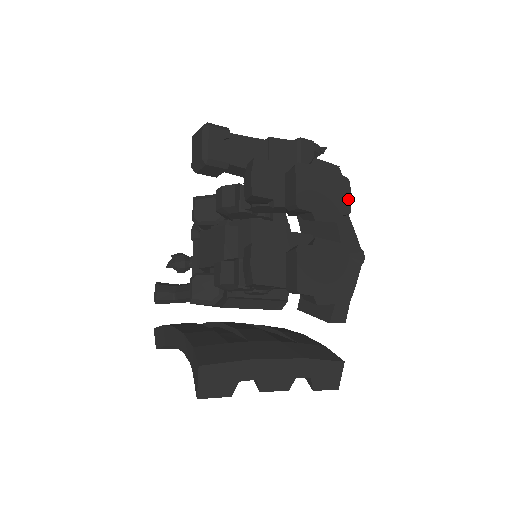
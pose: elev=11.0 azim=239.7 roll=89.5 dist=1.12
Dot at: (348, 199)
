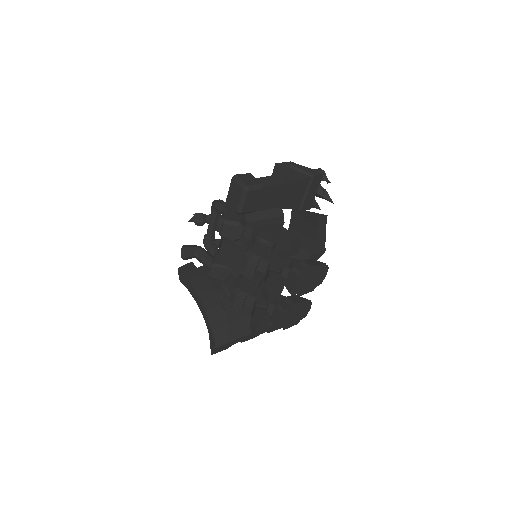
Dot at: (323, 278)
